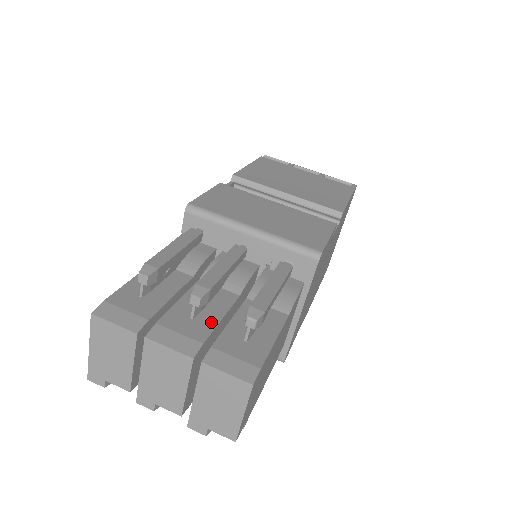
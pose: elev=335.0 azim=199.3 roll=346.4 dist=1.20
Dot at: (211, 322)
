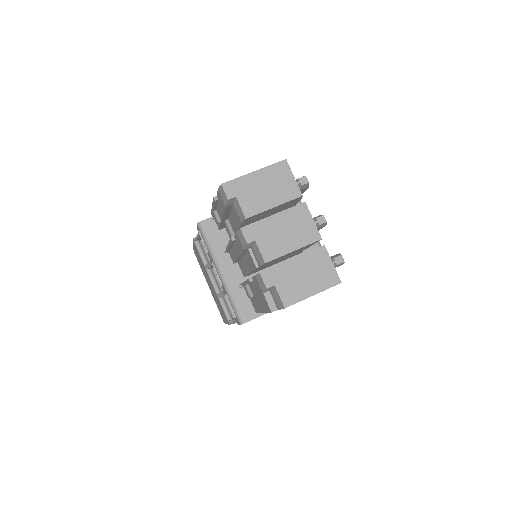
Dot at: occluded
